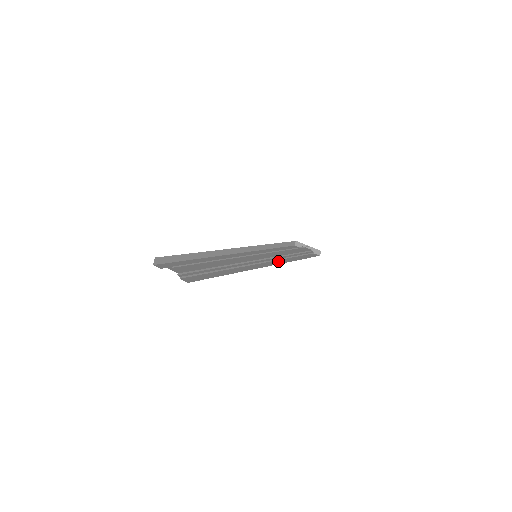
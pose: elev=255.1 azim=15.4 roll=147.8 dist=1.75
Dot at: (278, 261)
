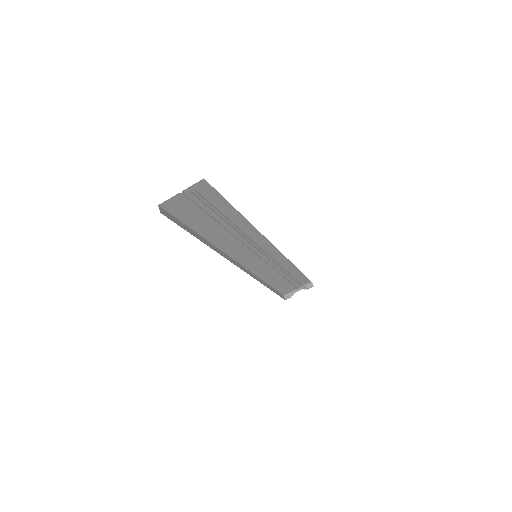
Dot at: occluded
